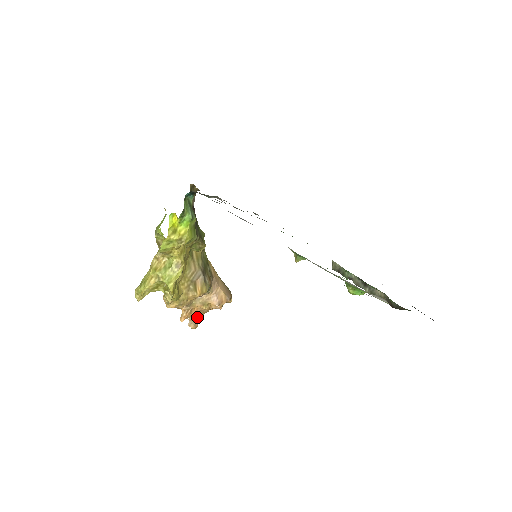
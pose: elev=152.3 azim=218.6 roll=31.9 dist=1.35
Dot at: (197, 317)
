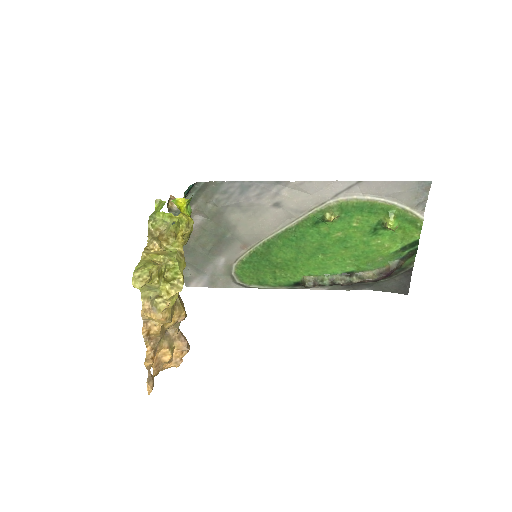
Dot at: (152, 375)
